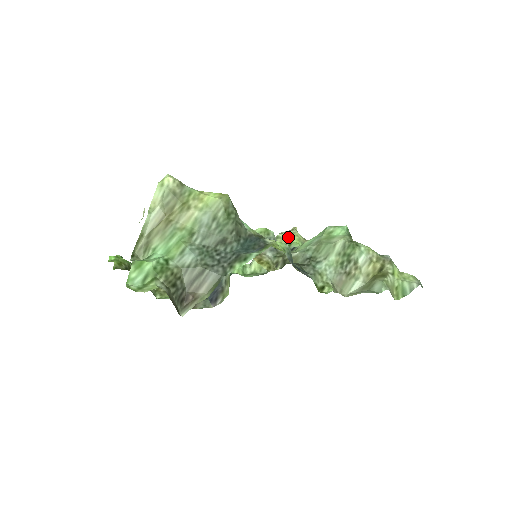
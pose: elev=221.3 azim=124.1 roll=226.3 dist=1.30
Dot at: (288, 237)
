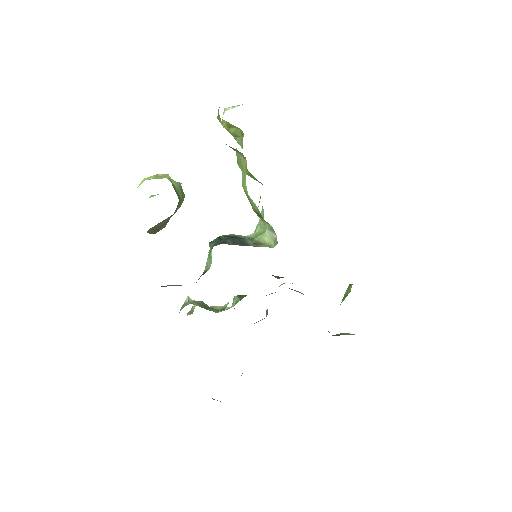
Dot at: (213, 306)
